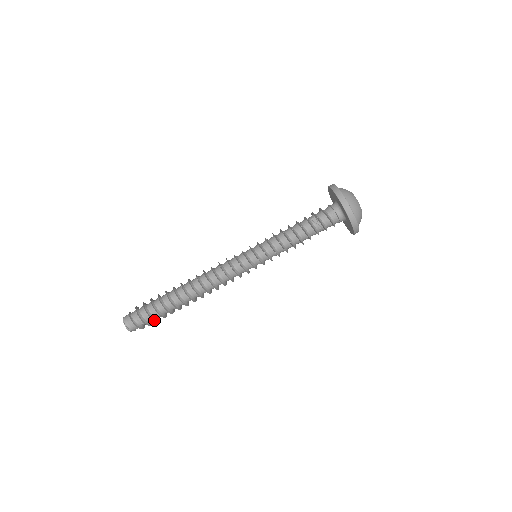
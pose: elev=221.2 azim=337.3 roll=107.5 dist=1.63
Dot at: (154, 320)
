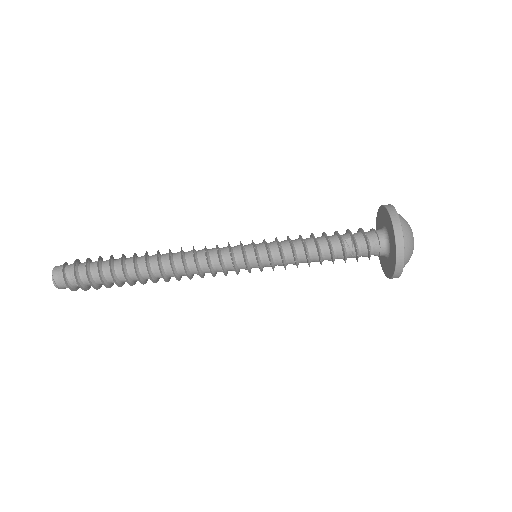
Dot at: (94, 287)
